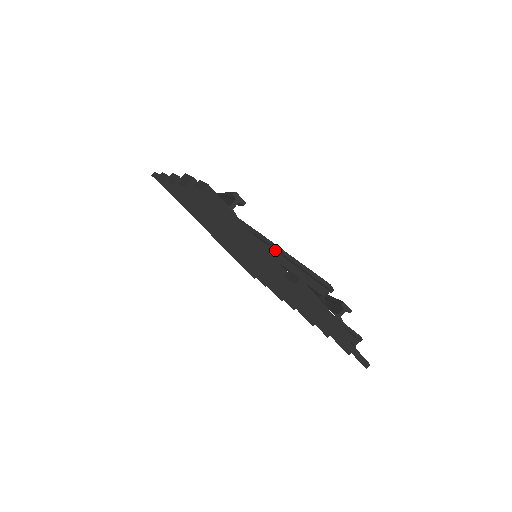
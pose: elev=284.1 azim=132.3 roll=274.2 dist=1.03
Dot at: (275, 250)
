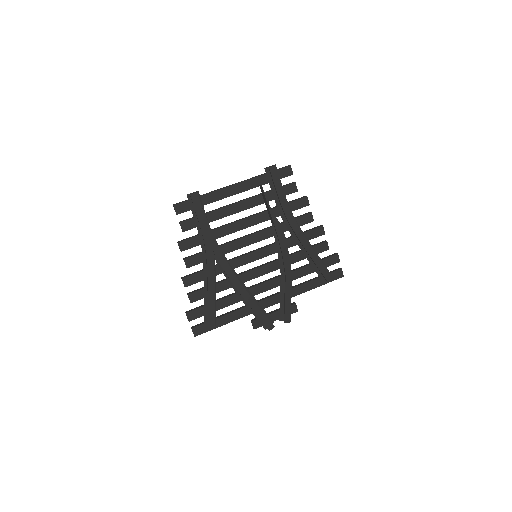
Dot at: (248, 302)
